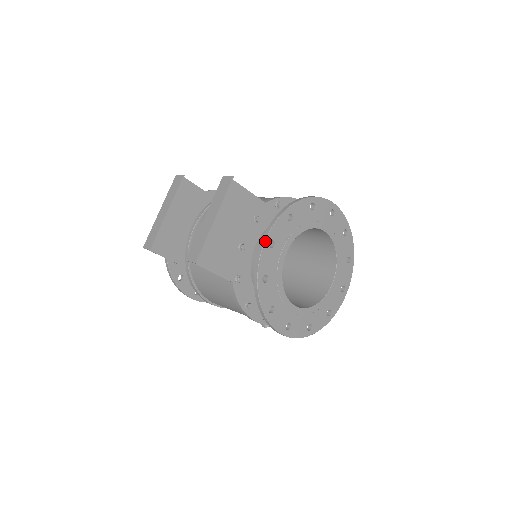
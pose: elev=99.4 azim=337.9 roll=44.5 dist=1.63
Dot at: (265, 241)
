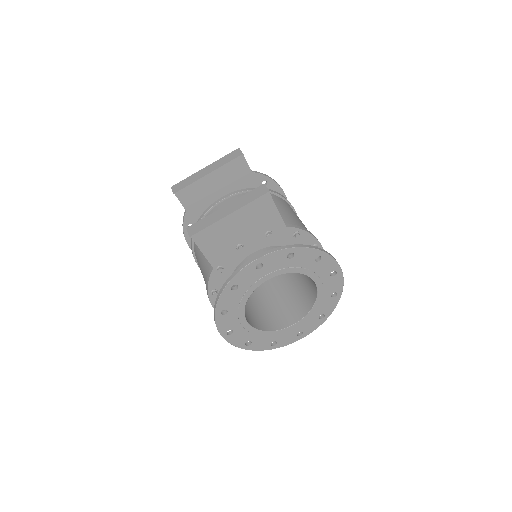
Dot at: (255, 260)
